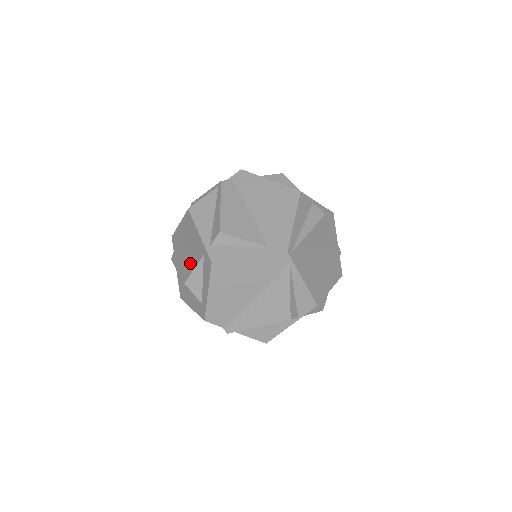
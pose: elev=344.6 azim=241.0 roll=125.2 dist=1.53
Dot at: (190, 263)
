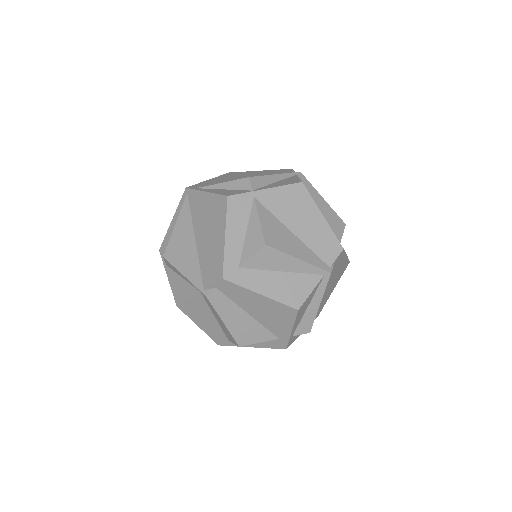
Dot at: (254, 332)
